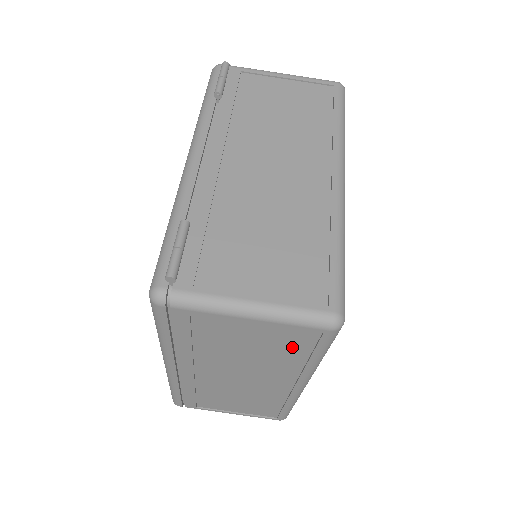
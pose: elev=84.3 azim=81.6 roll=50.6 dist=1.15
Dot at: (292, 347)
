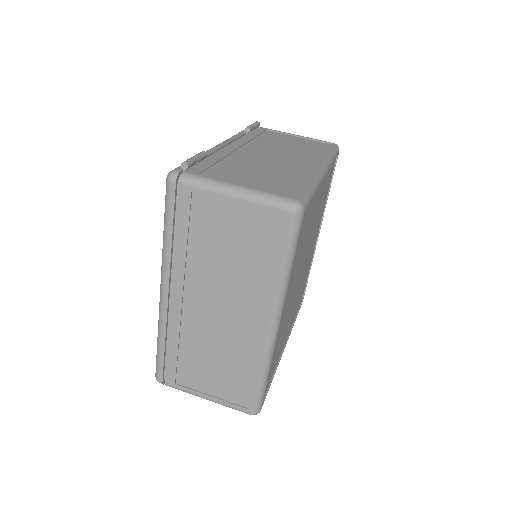
Dot at: (264, 246)
